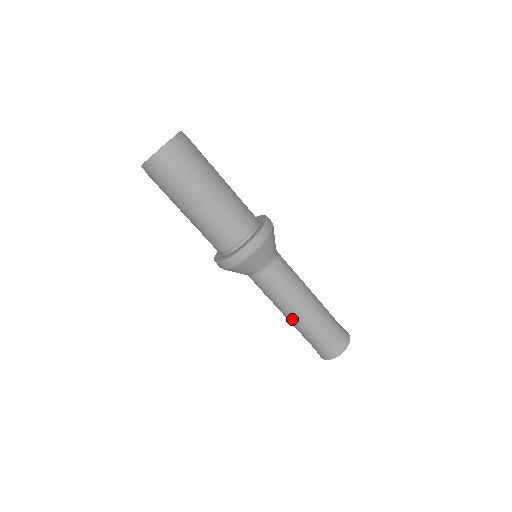
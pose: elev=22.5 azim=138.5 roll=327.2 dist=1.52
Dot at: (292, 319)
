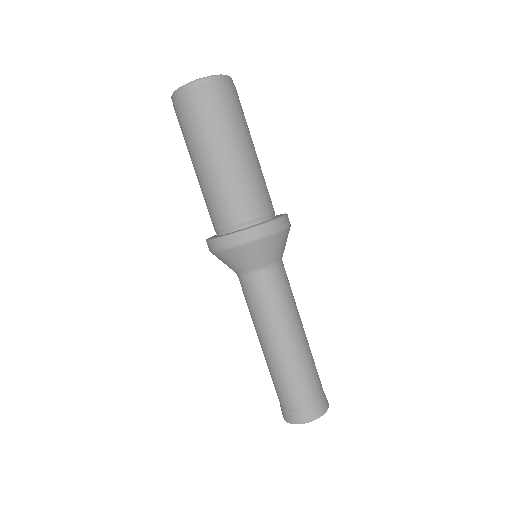
Dot at: (279, 349)
